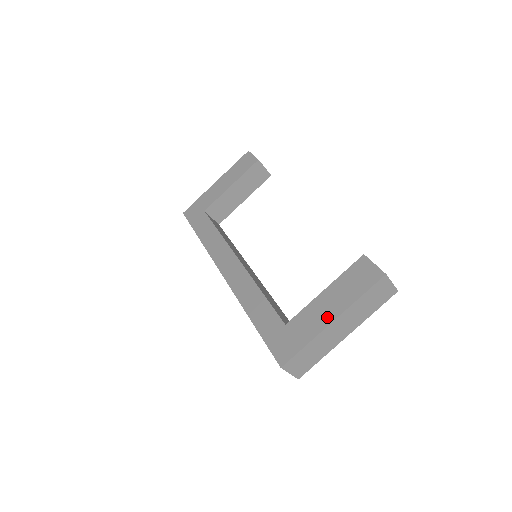
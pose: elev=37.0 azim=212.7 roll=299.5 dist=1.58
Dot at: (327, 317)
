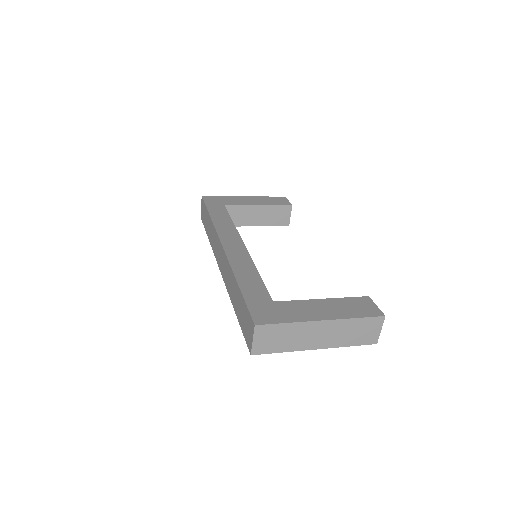
Dot at: (319, 315)
